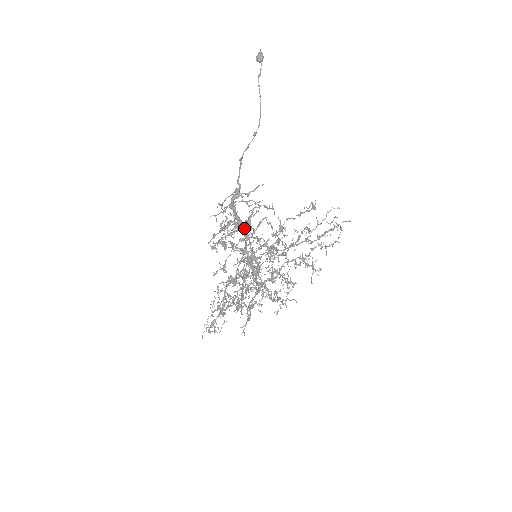
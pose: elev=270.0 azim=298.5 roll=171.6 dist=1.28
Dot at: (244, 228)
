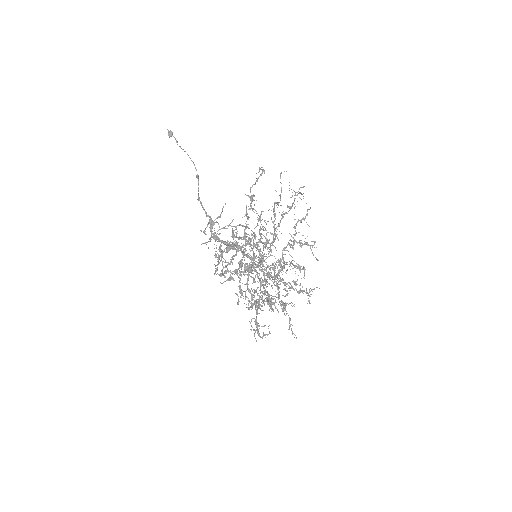
Dot at: (234, 246)
